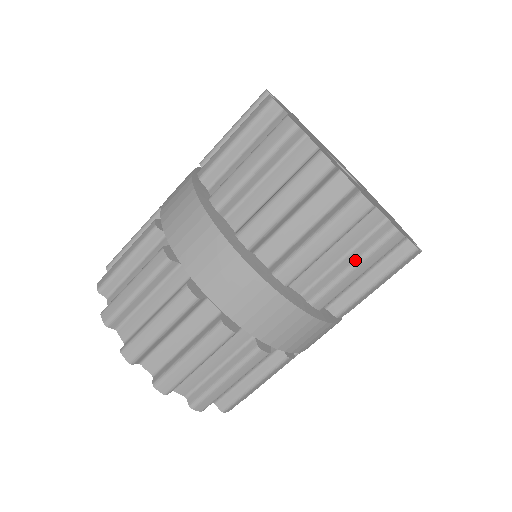
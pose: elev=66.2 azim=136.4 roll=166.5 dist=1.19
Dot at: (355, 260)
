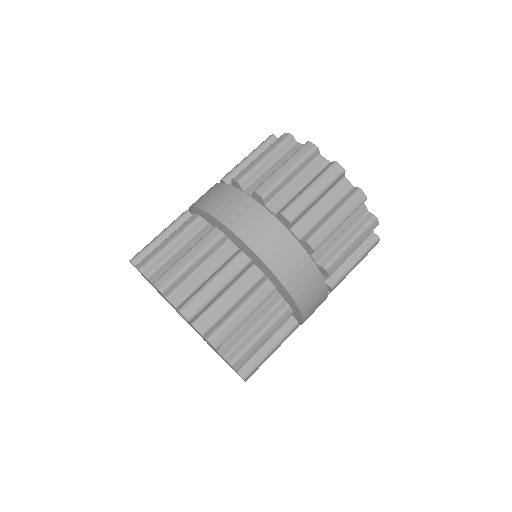
Dot at: (284, 163)
